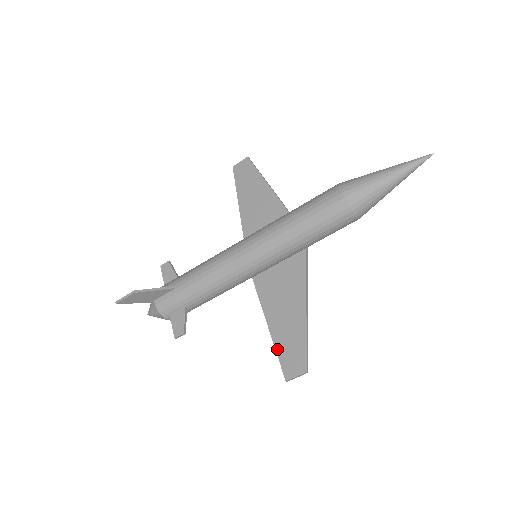
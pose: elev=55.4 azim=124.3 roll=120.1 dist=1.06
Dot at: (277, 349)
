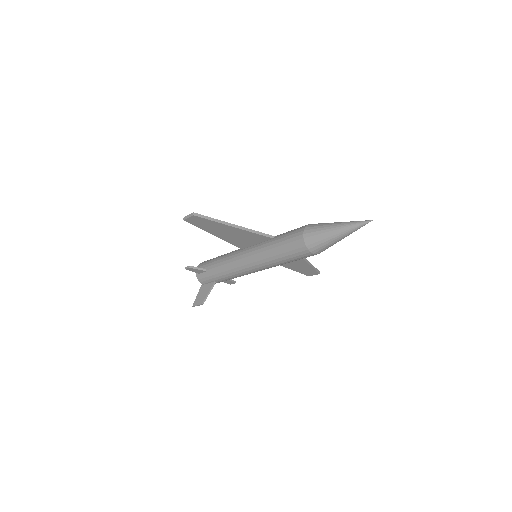
Dot at: (297, 271)
